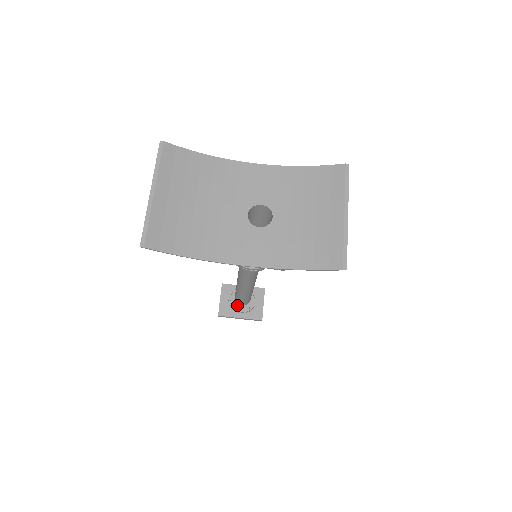
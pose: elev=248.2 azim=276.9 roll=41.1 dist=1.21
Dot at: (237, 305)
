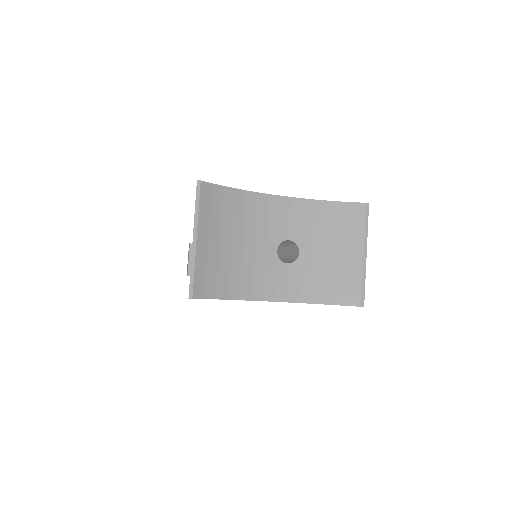
Dot at: occluded
